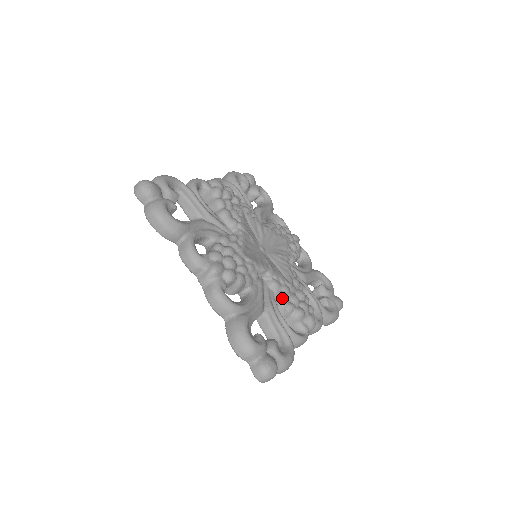
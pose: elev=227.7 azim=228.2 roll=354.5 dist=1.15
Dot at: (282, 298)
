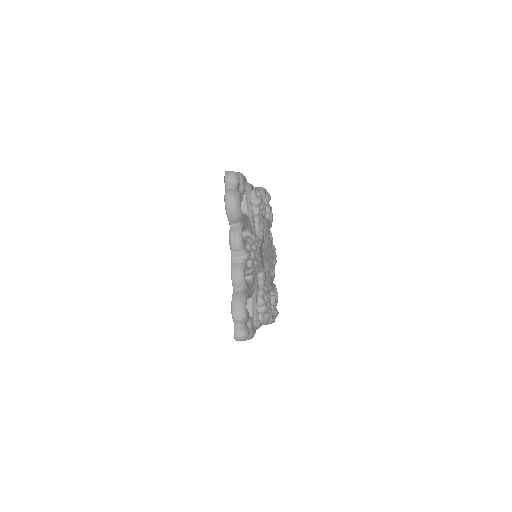
Dot at: (262, 293)
